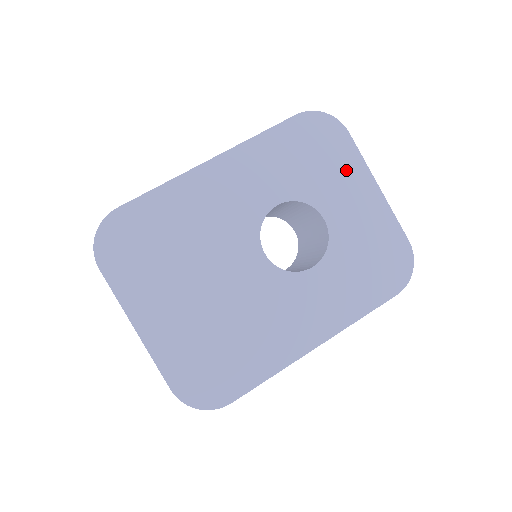
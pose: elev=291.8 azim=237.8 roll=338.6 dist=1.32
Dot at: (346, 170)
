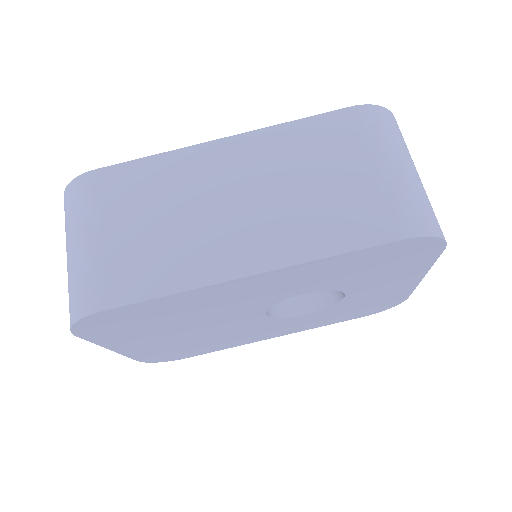
Dot at: (405, 271)
